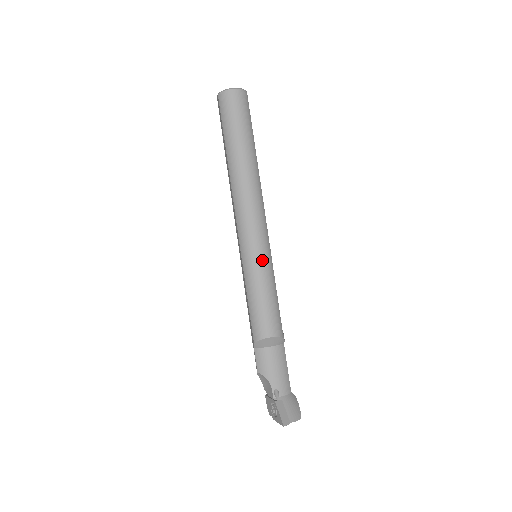
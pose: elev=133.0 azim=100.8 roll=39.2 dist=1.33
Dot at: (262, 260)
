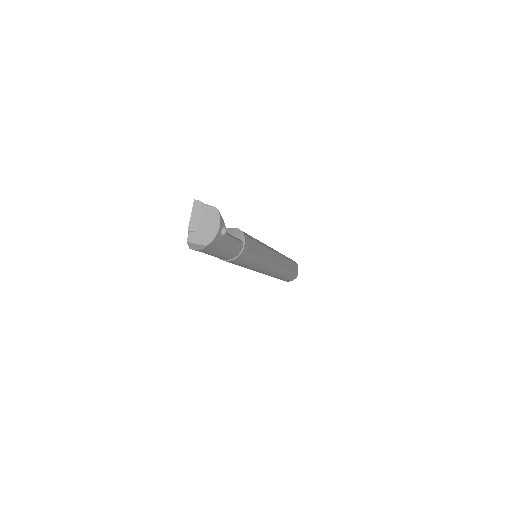
Dot at: occluded
